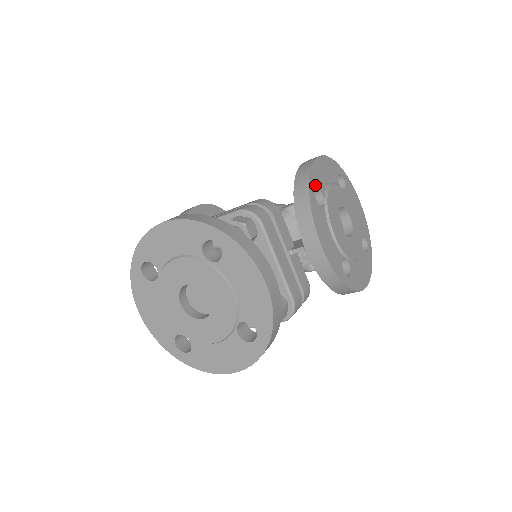
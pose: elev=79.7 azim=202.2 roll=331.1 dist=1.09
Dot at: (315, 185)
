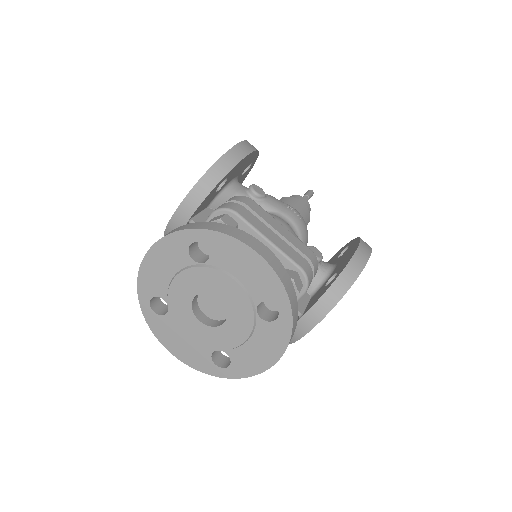
Dot at: occluded
